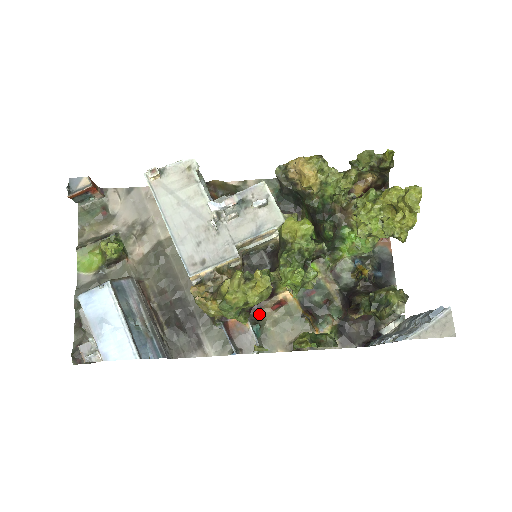
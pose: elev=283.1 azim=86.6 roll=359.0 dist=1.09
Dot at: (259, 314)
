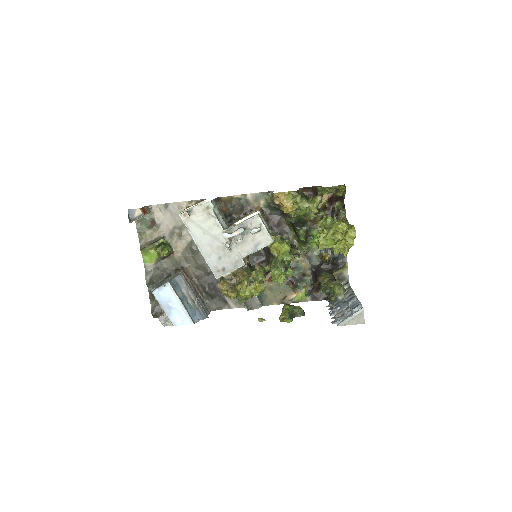
Dot at: occluded
